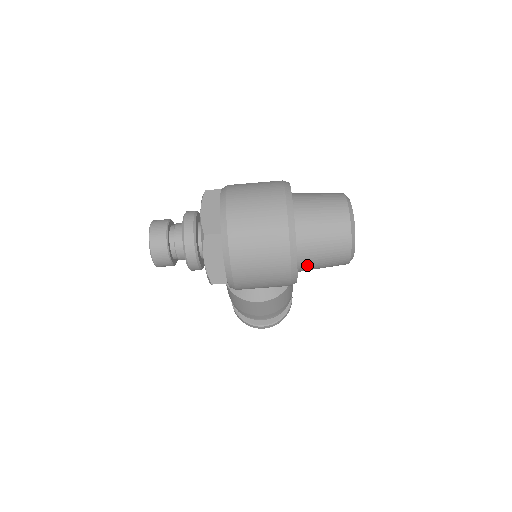
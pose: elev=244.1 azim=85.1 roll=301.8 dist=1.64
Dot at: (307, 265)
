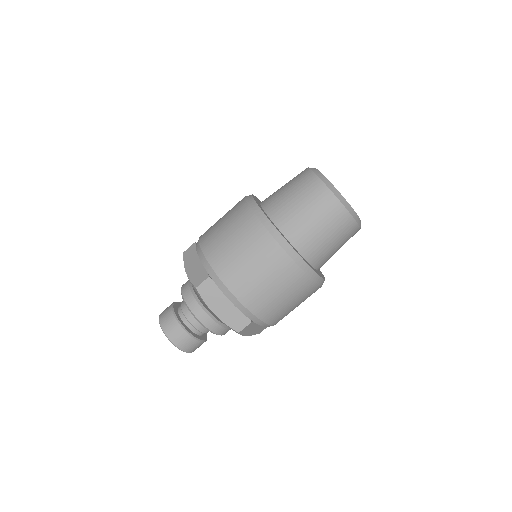
Dot at: occluded
